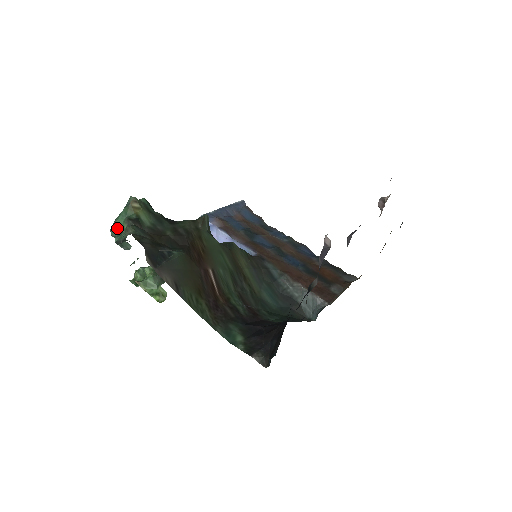
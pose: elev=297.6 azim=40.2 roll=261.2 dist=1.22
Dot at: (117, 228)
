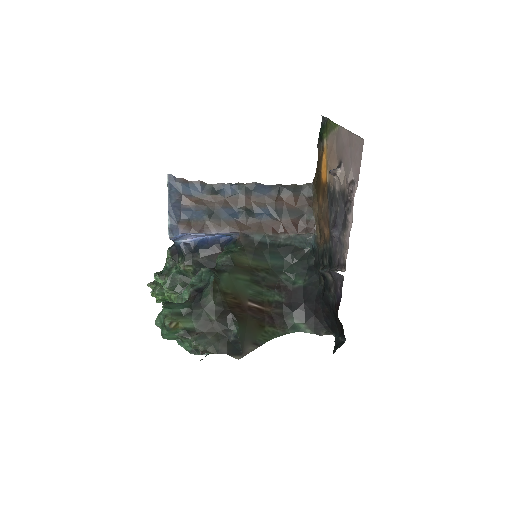
Dot at: (172, 339)
